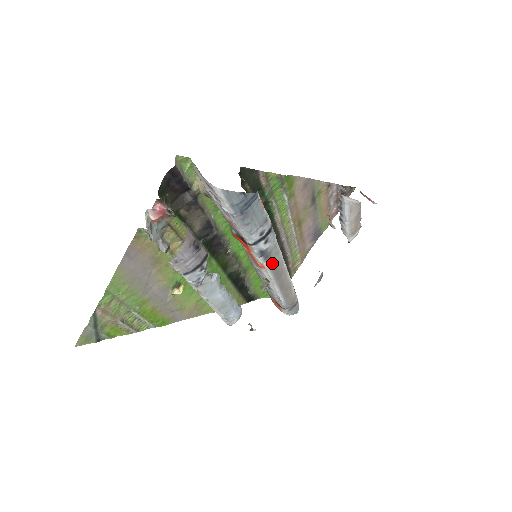
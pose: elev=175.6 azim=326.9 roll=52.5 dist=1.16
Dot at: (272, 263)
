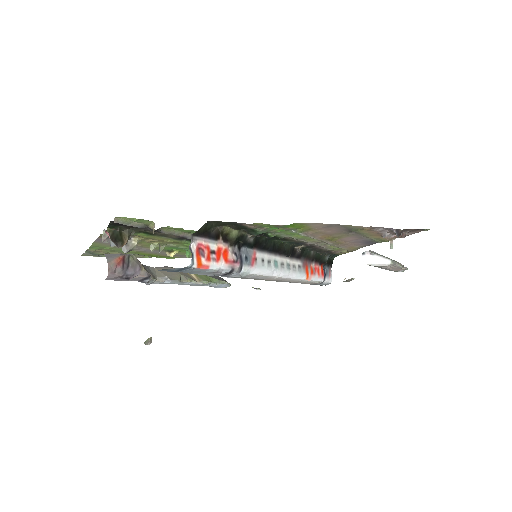
Dot at: (251, 278)
